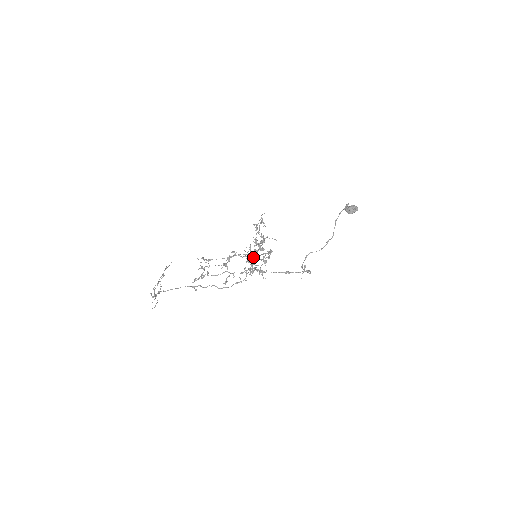
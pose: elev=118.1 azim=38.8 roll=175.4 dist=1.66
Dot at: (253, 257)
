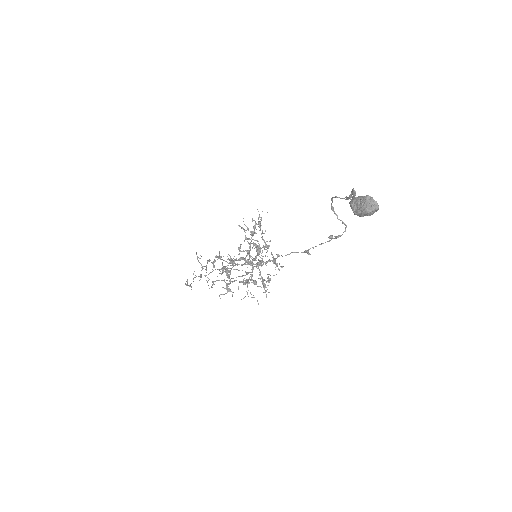
Dot at: occluded
